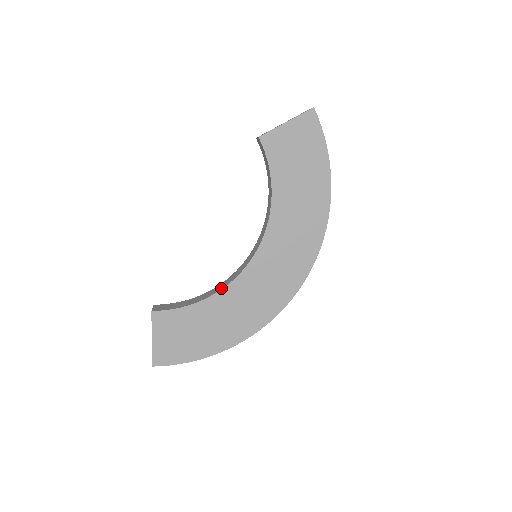
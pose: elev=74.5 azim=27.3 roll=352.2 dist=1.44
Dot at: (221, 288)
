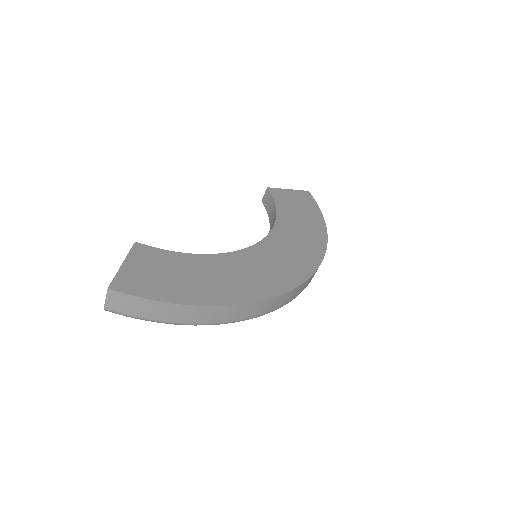
Dot at: (218, 255)
